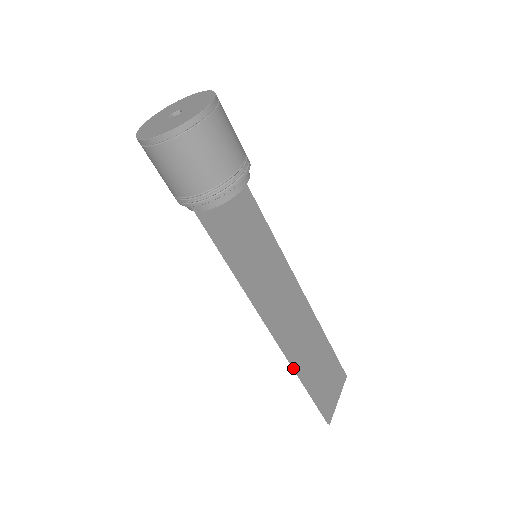
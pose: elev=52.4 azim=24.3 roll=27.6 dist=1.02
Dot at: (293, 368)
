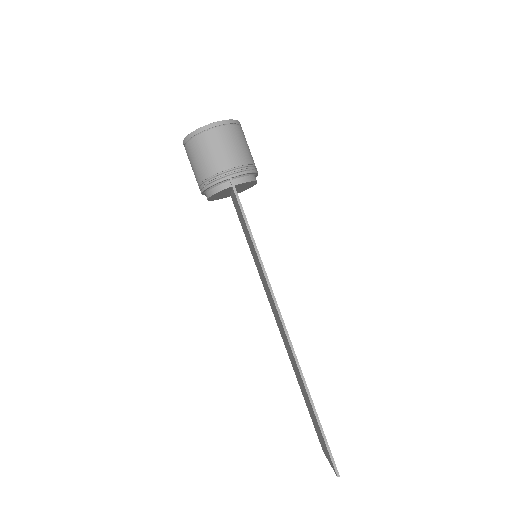
Dot at: (300, 373)
